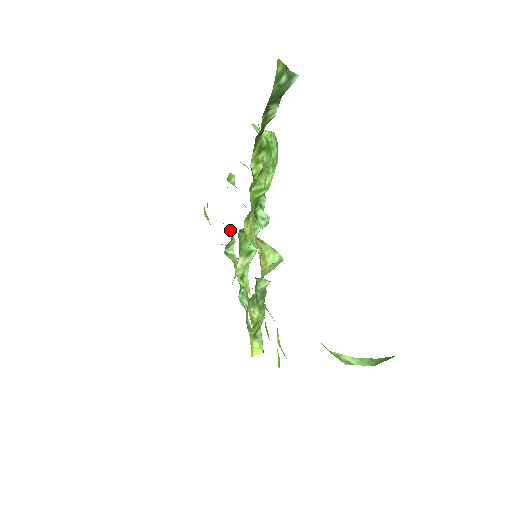
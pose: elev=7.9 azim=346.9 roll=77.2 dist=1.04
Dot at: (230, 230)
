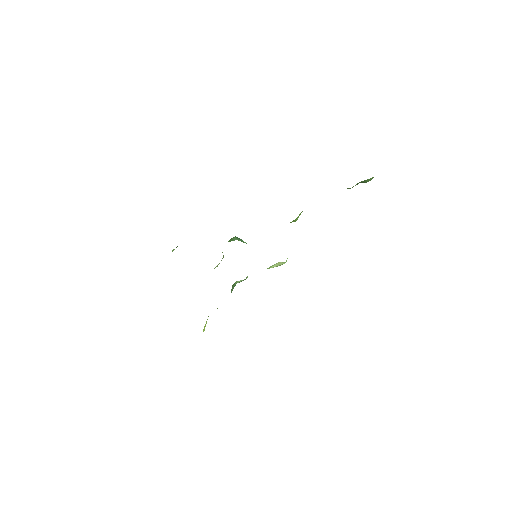
Dot at: occluded
